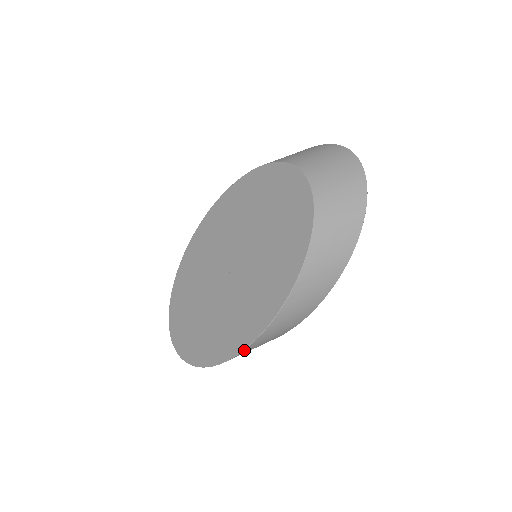
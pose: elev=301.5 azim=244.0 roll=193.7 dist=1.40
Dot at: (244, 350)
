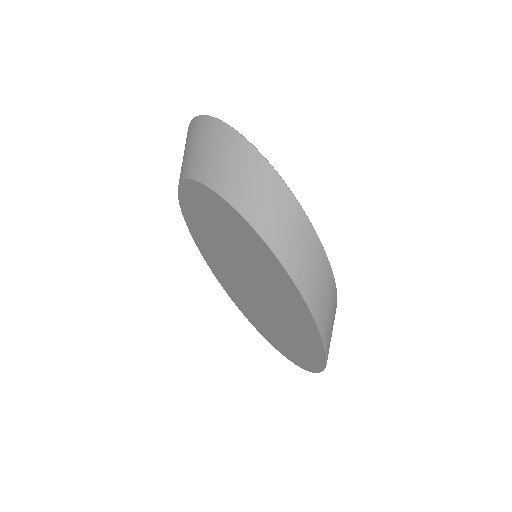
Dot at: (320, 331)
